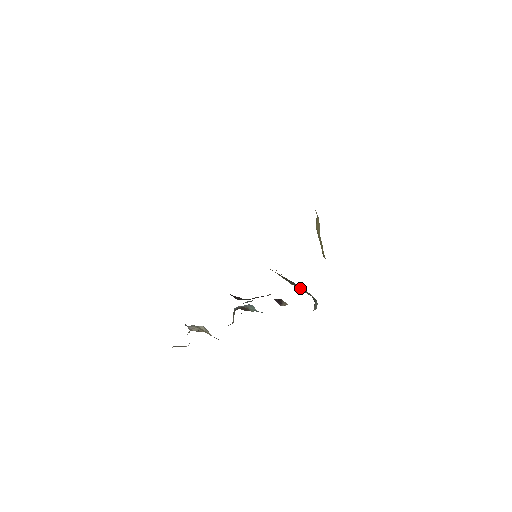
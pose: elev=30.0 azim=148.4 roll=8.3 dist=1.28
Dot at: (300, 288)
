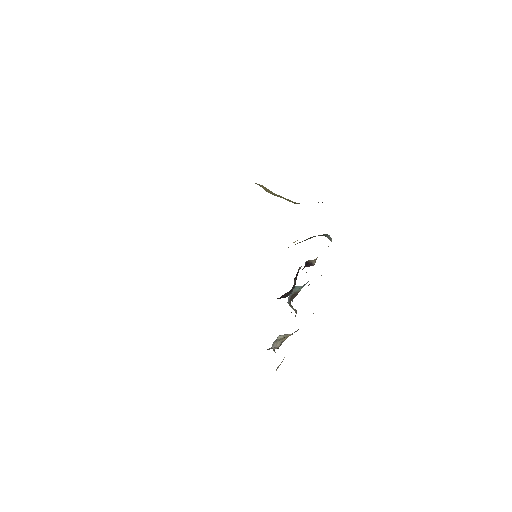
Dot at: occluded
